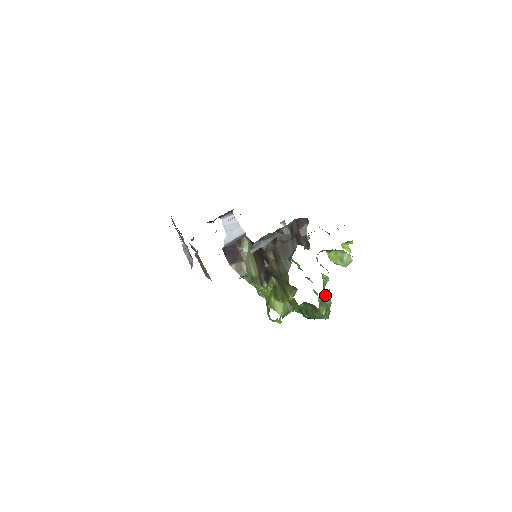
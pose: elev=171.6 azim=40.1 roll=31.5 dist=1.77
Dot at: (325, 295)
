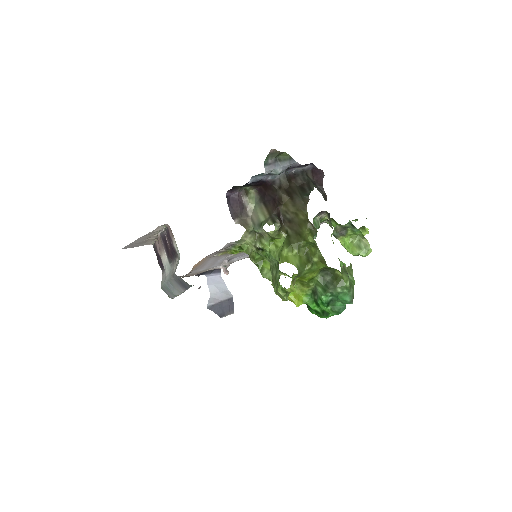
Dot at: occluded
